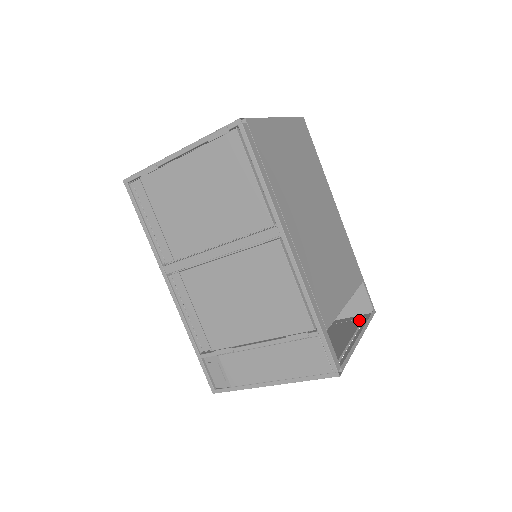
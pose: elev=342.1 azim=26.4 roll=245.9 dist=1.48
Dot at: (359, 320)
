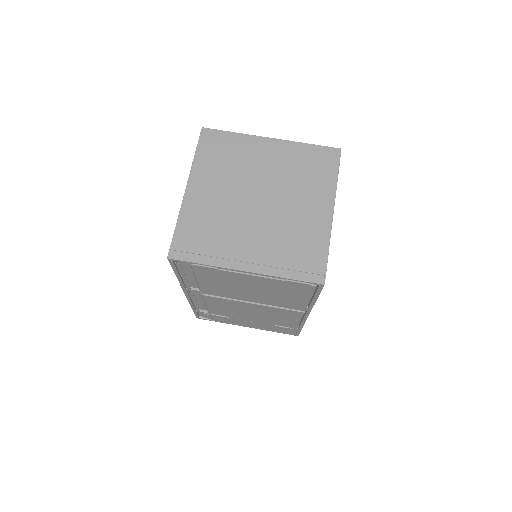
Dot at: occluded
